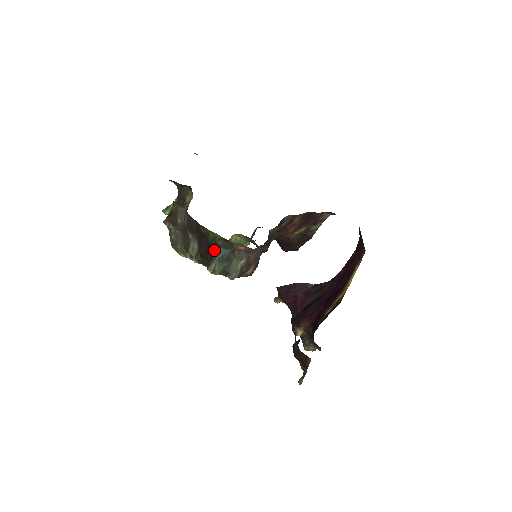
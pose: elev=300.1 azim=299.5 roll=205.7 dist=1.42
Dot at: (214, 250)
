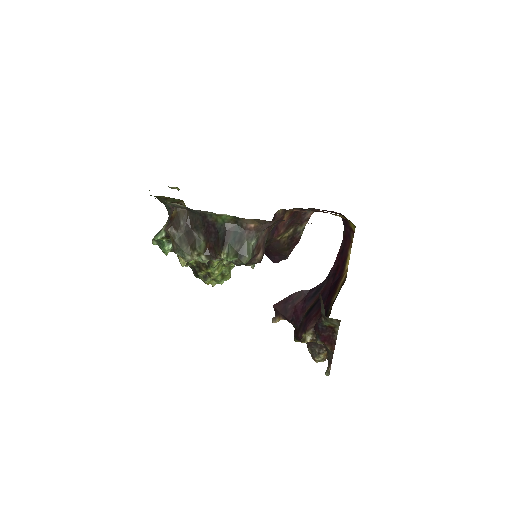
Dot at: (225, 234)
